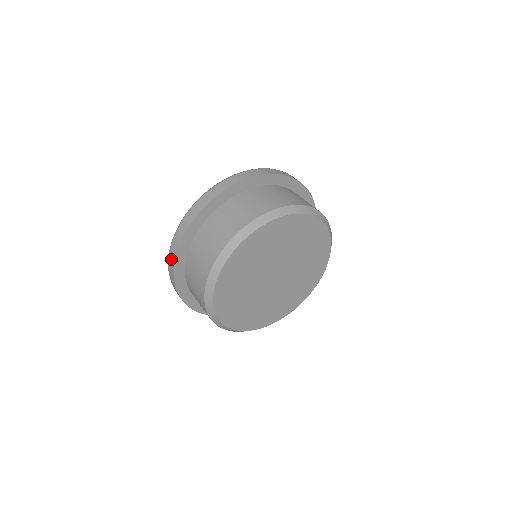
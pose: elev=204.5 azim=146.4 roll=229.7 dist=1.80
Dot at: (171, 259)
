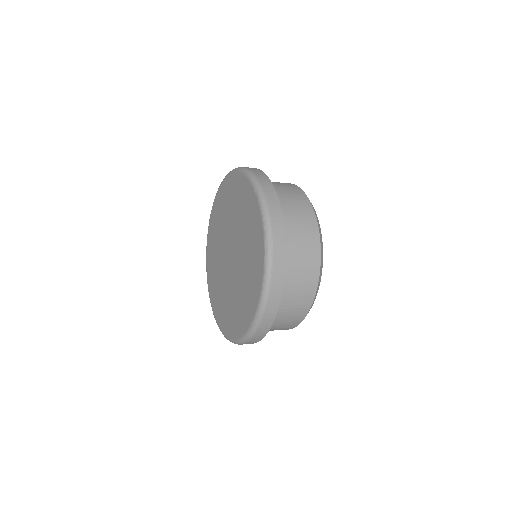
Dot at: (277, 279)
